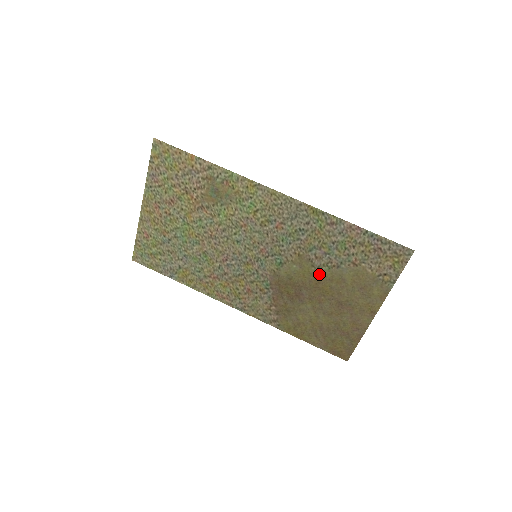
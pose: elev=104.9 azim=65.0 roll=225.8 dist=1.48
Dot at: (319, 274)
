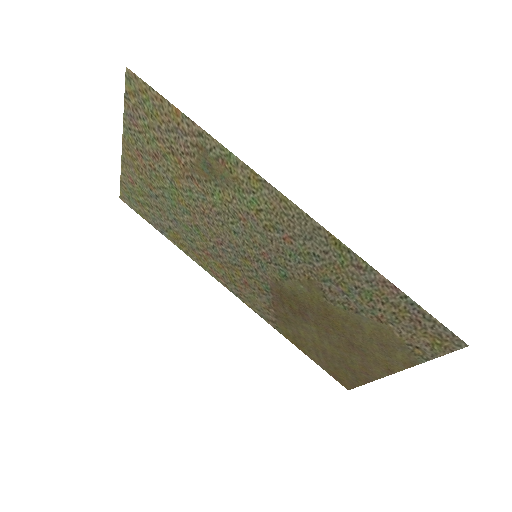
Dot at: (331, 307)
